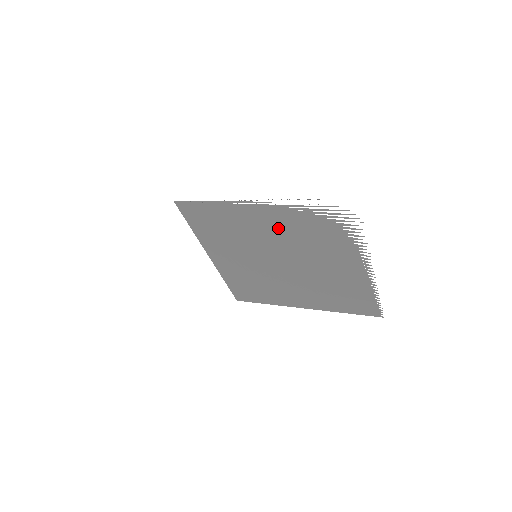
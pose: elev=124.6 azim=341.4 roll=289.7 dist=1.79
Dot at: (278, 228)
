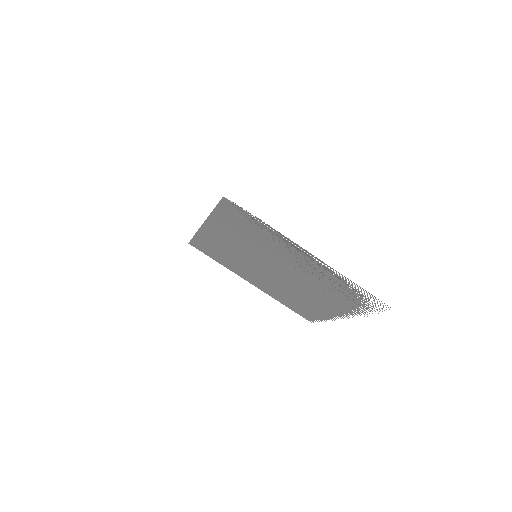
Dot at: (306, 270)
